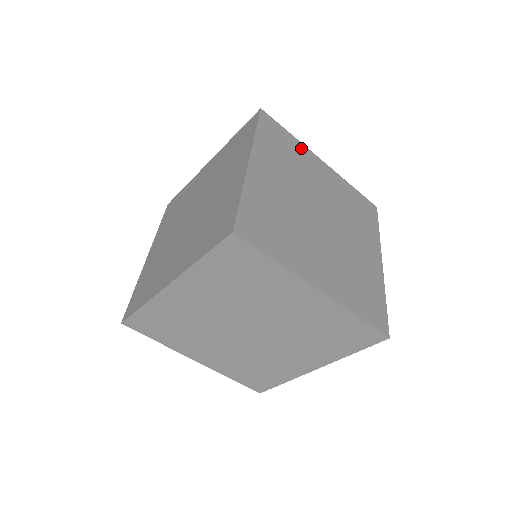
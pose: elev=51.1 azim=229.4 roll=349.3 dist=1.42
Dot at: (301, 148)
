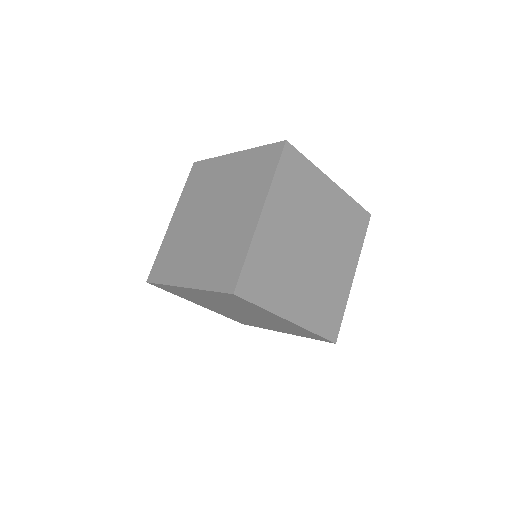
Dot at: (315, 174)
